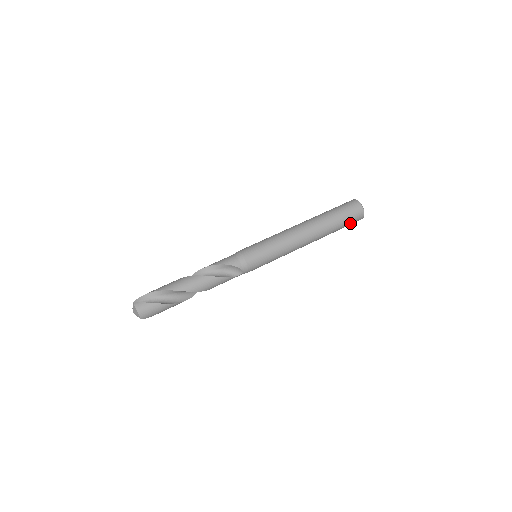
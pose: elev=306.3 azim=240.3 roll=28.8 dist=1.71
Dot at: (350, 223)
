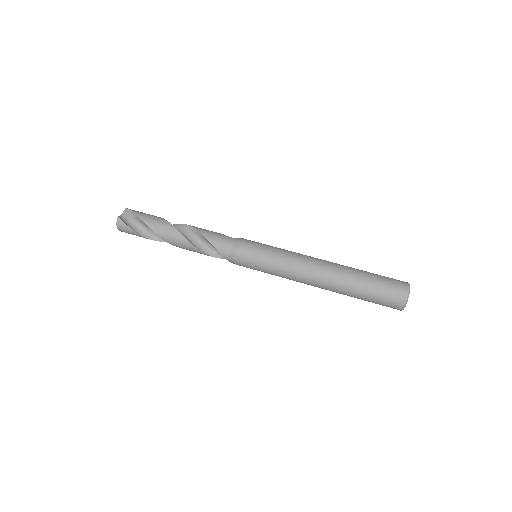
Dot at: occluded
